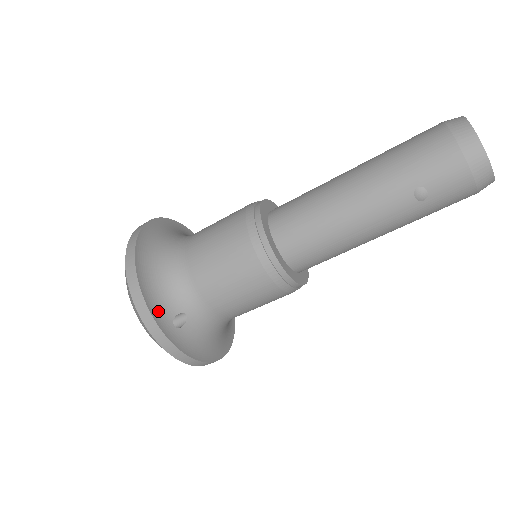
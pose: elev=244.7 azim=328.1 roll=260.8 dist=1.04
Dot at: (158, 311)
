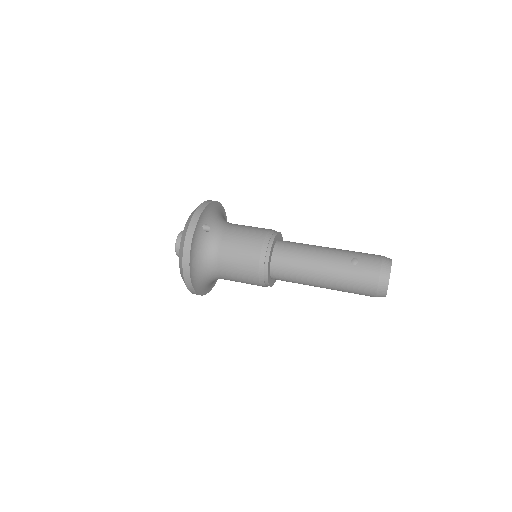
Dot at: (206, 213)
